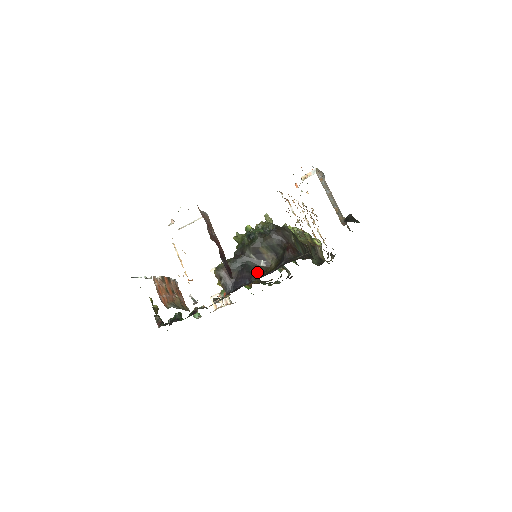
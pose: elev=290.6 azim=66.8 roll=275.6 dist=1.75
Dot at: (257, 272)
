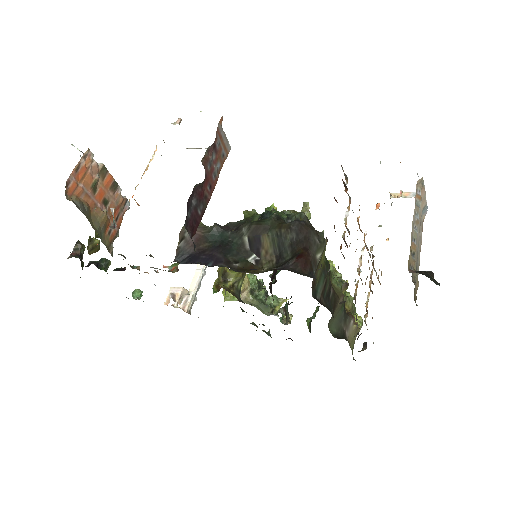
Dot at: (235, 263)
